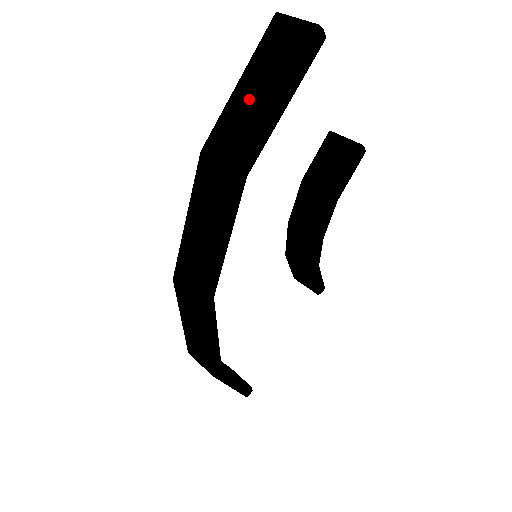
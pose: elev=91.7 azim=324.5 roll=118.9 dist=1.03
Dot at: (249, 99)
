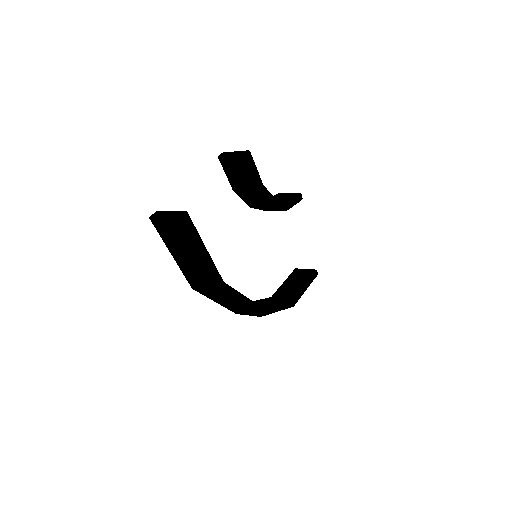
Dot at: (187, 261)
